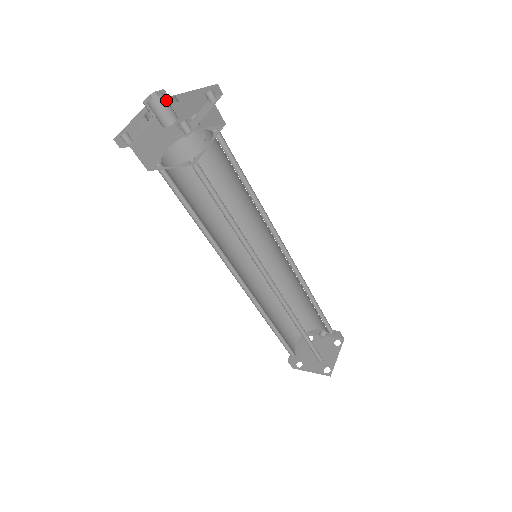
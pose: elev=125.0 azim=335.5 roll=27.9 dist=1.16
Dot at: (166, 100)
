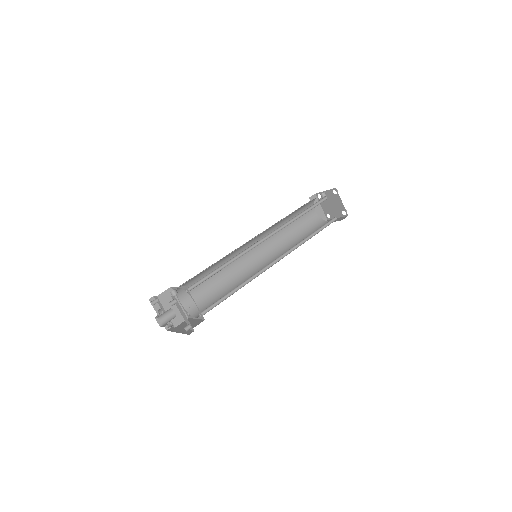
Dot at: (164, 318)
